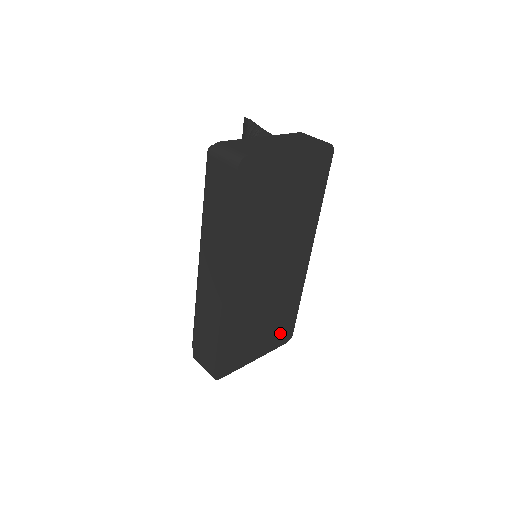
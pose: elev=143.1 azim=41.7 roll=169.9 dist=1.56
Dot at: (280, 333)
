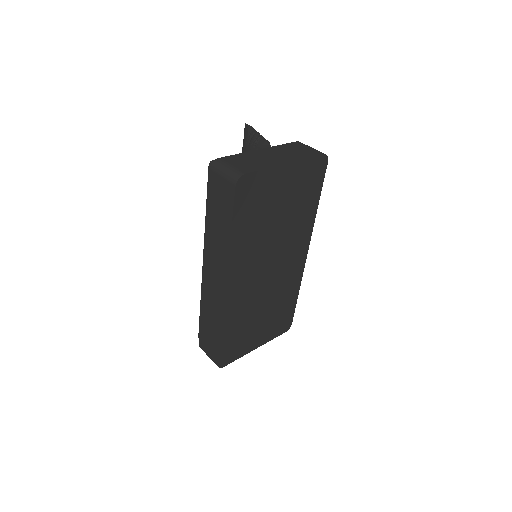
Dot at: (279, 324)
